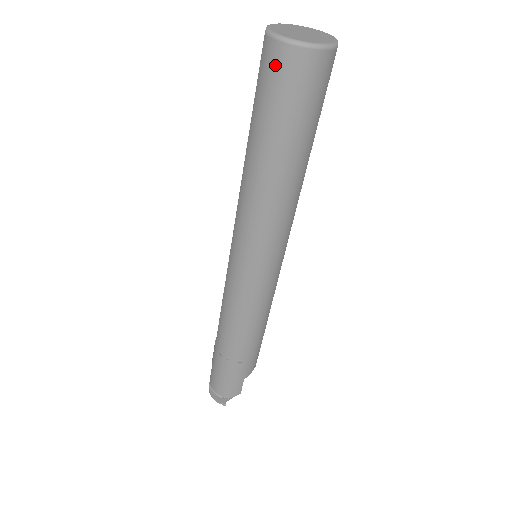
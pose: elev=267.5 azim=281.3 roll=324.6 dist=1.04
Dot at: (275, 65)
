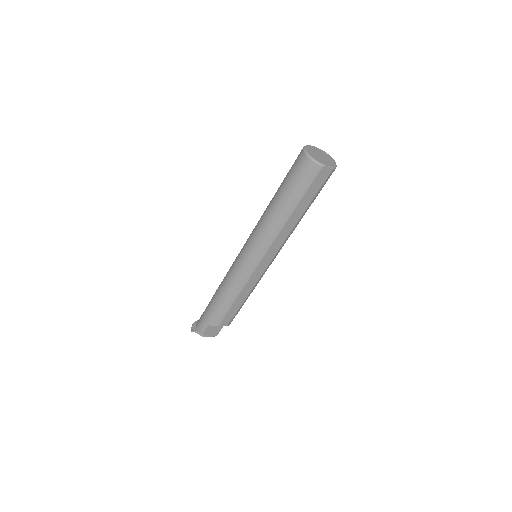
Dot at: (297, 157)
